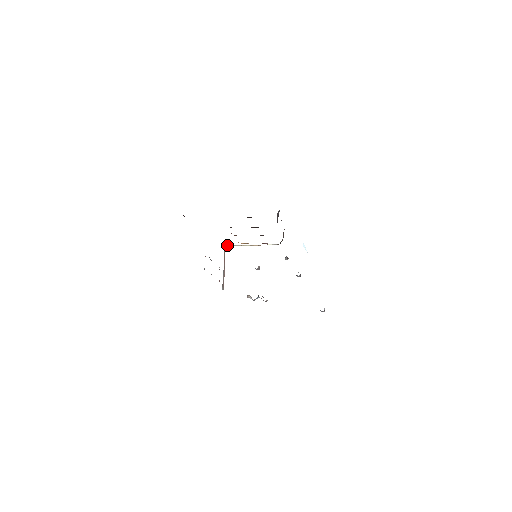
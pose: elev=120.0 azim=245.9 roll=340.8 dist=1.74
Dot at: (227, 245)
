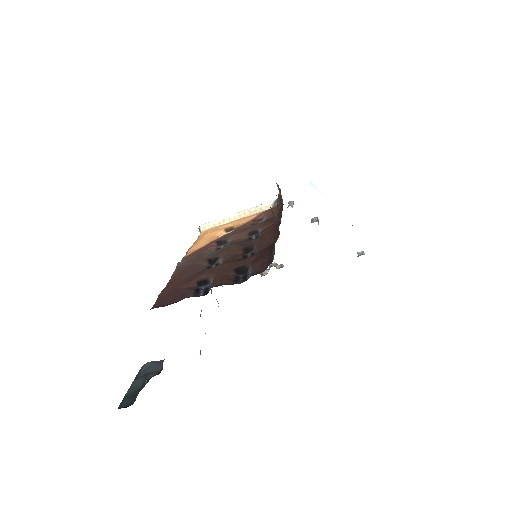
Dot at: (202, 225)
